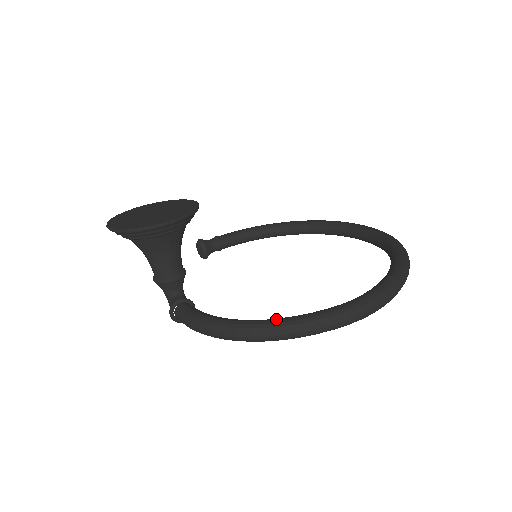
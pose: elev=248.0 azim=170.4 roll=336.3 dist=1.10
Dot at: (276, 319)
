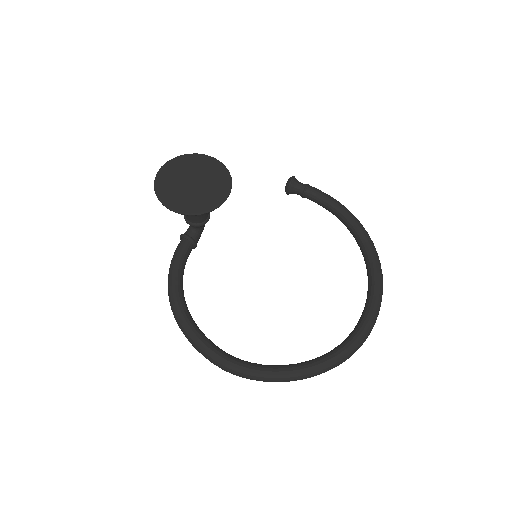
Dot at: (185, 318)
